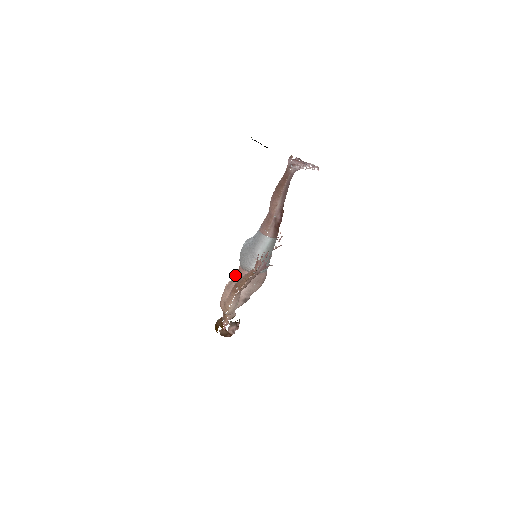
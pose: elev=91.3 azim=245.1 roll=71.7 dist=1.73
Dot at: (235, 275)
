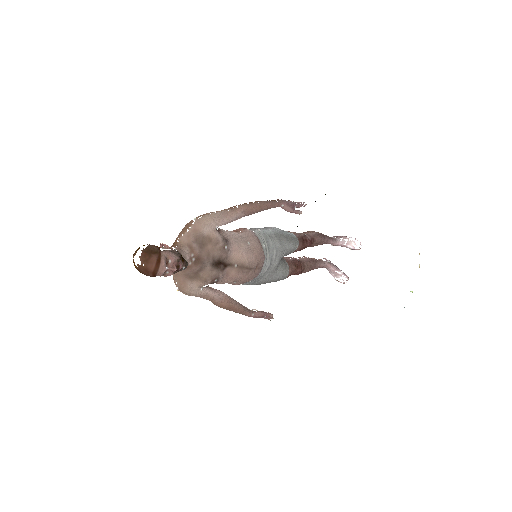
Dot at: occluded
